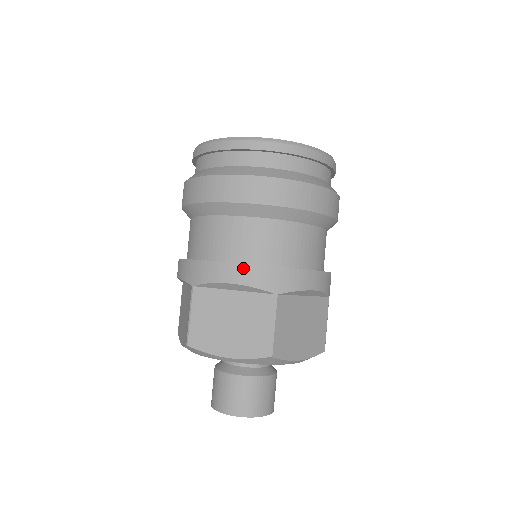
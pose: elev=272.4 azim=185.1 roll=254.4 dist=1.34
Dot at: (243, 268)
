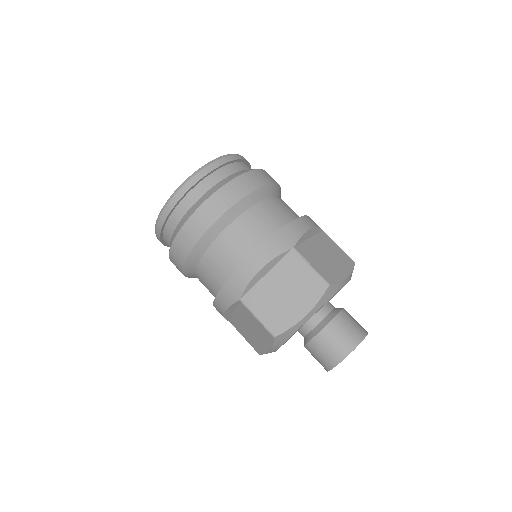
Dot at: (258, 253)
